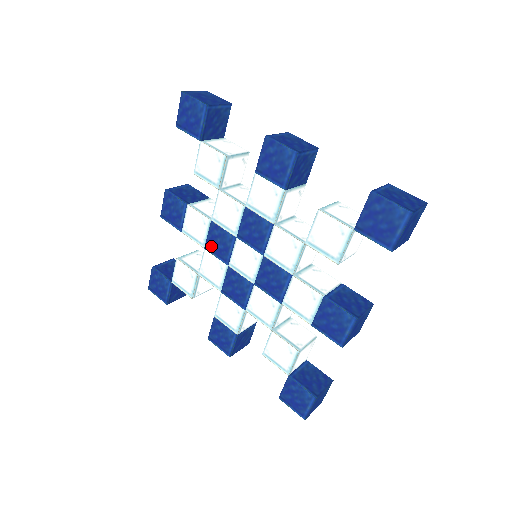
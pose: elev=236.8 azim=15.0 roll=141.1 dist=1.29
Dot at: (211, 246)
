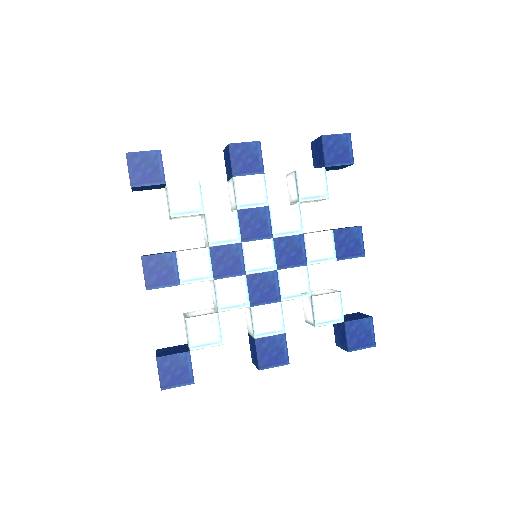
Dot at: (220, 271)
